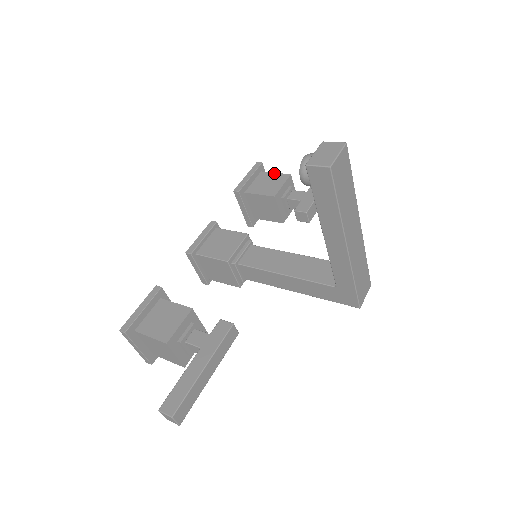
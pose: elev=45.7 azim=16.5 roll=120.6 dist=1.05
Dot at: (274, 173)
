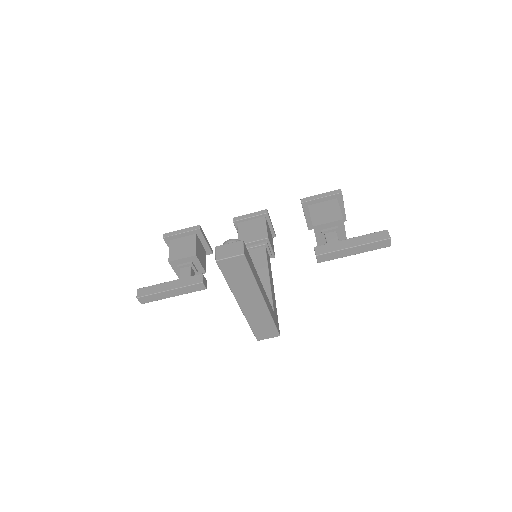
Dot at: (339, 208)
